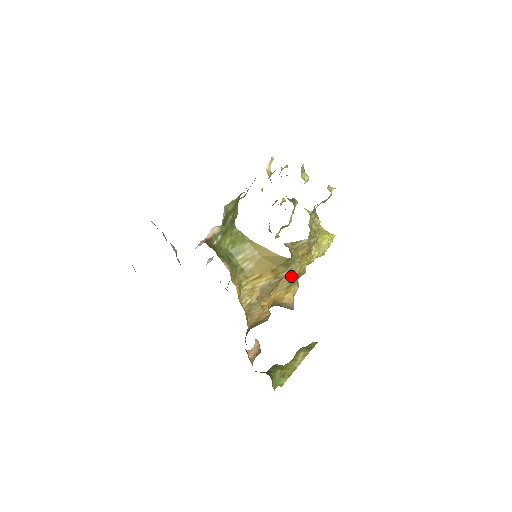
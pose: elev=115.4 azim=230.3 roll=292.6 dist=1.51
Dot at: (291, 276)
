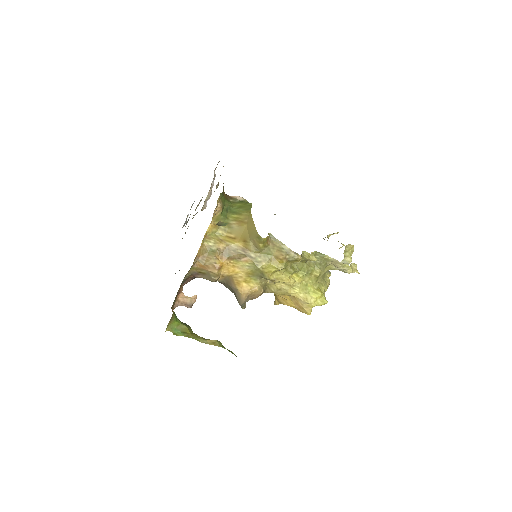
Dot at: (255, 263)
